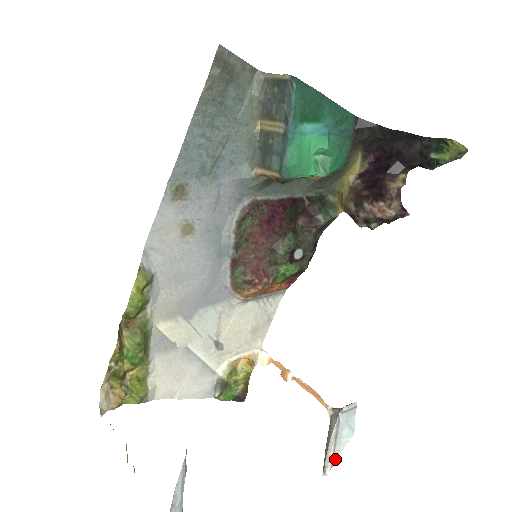
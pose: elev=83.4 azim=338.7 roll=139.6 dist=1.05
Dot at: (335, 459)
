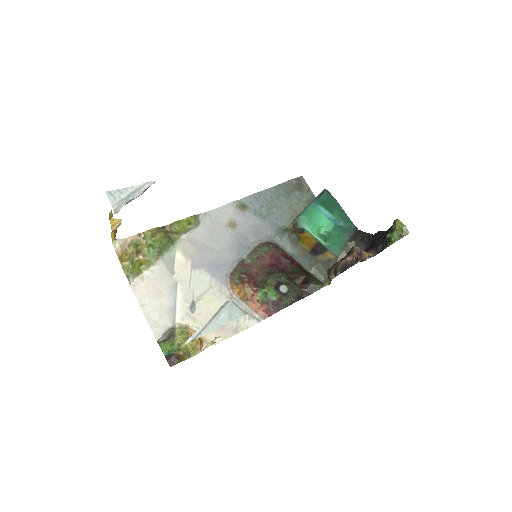
Dot at: (201, 335)
